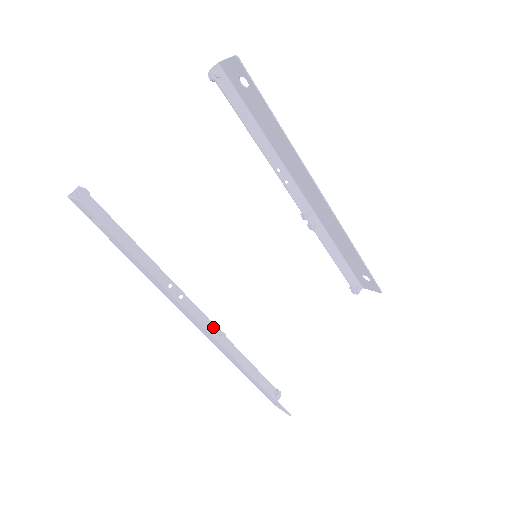
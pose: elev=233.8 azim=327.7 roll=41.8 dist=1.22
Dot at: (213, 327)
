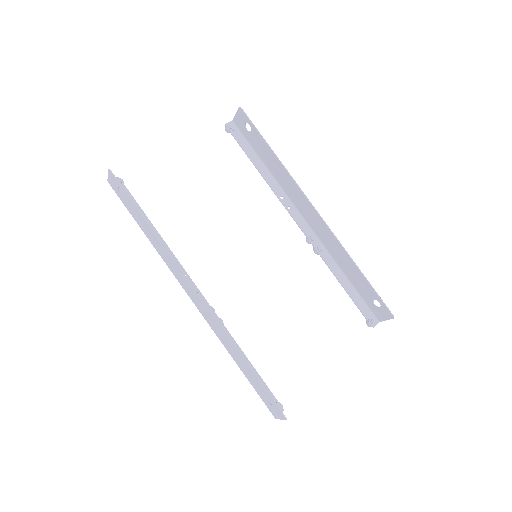
Dot at: (211, 310)
